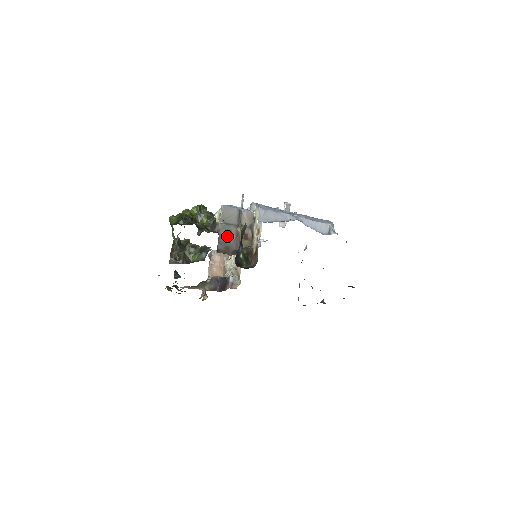
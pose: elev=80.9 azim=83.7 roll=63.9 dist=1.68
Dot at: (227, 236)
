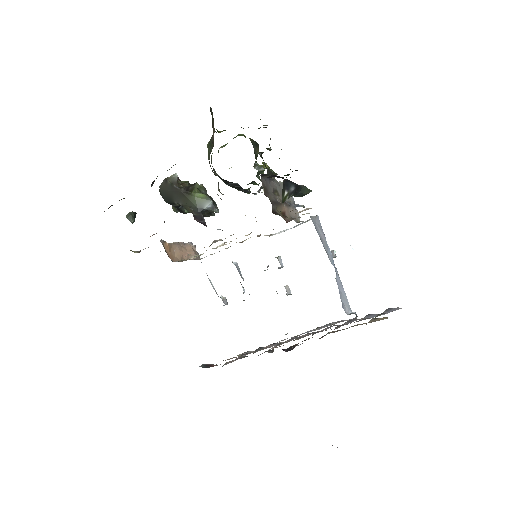
Dot at: (273, 190)
